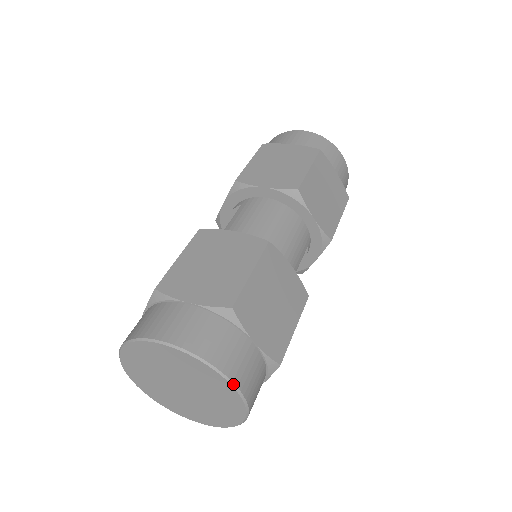
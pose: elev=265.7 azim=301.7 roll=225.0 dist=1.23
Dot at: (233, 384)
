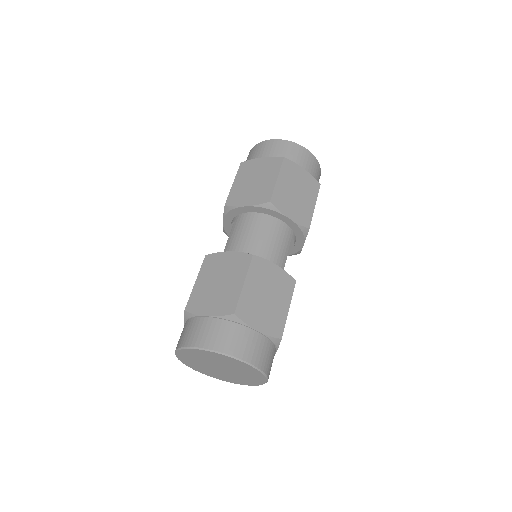
Dot at: (247, 363)
